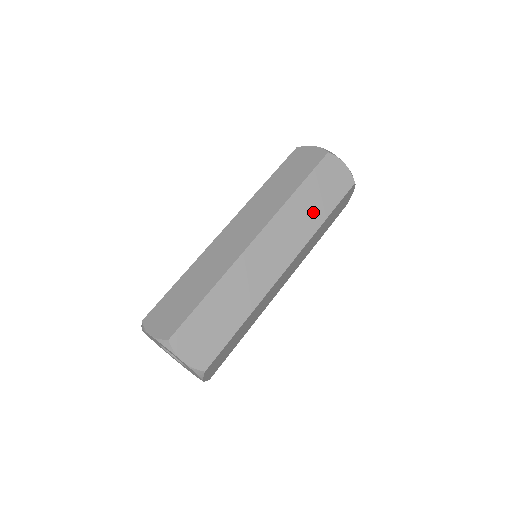
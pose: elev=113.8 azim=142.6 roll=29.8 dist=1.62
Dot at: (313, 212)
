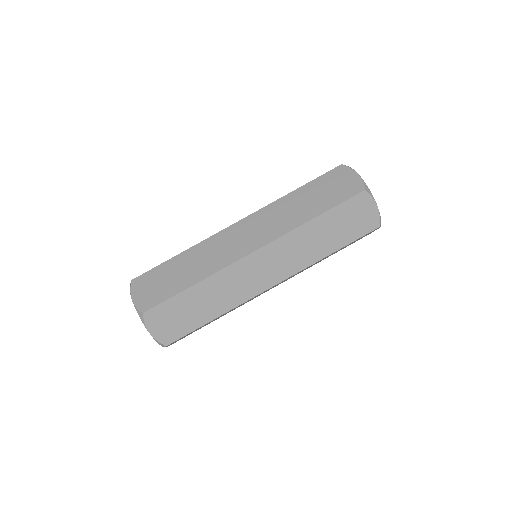
Dot at: occluded
